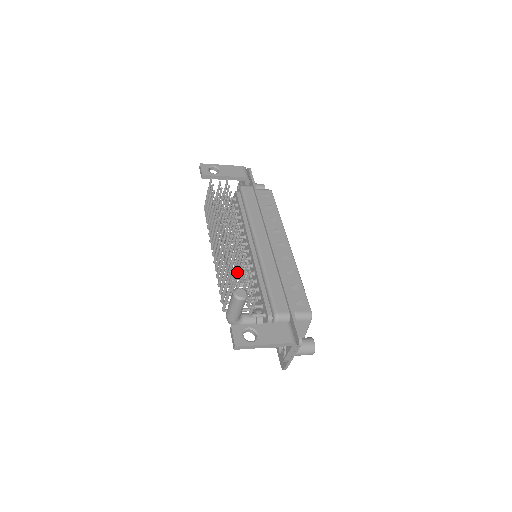
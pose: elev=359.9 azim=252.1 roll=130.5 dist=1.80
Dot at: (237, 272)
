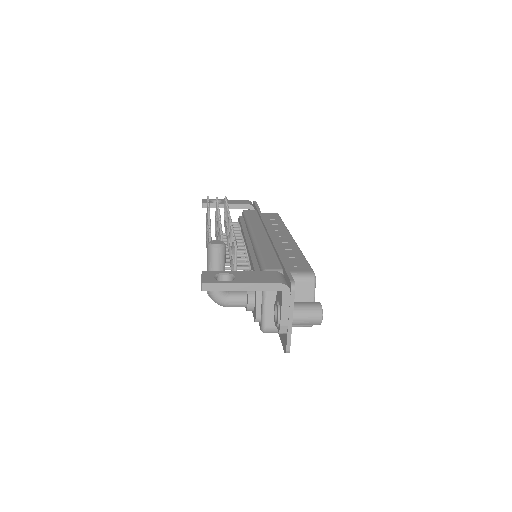
Dot at: occluded
